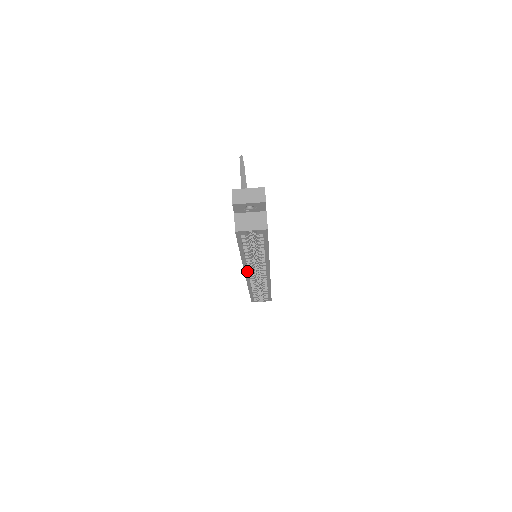
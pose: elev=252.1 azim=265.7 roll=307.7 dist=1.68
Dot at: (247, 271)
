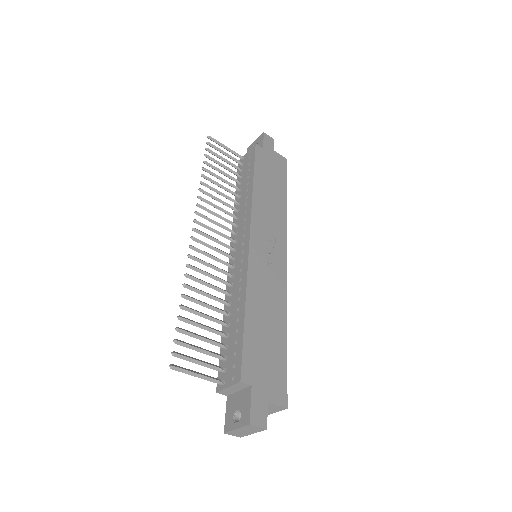
Dot at: occluded
